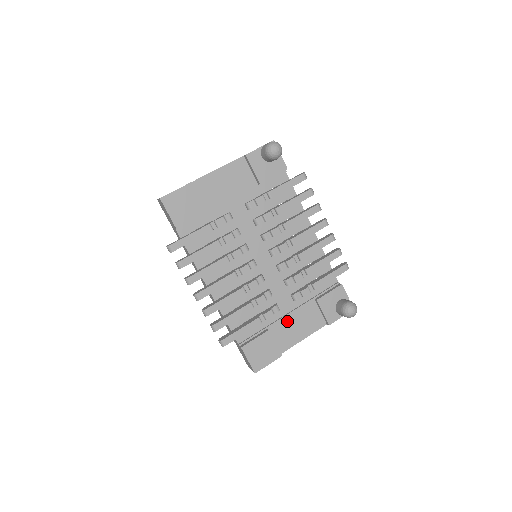
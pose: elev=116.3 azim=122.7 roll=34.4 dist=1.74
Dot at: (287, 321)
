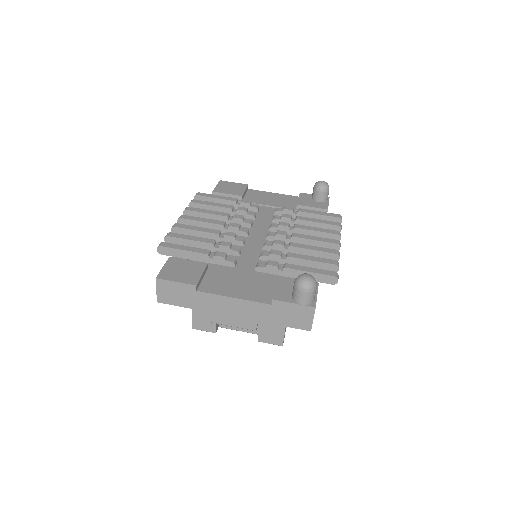
Dot at: (232, 276)
